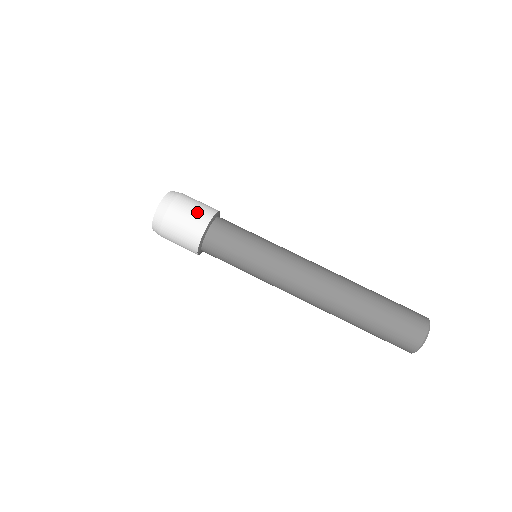
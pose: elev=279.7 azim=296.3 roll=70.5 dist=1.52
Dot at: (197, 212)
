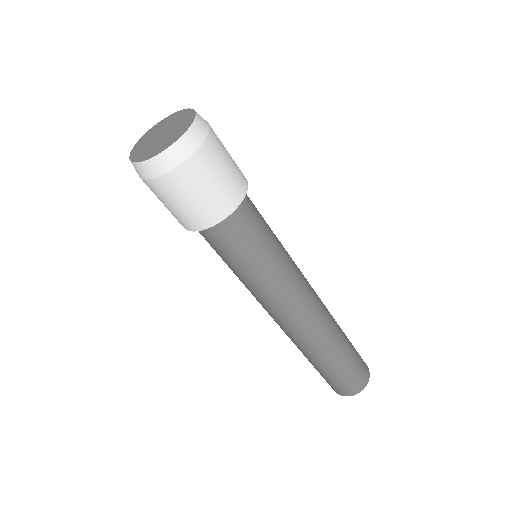
Dot at: (220, 191)
